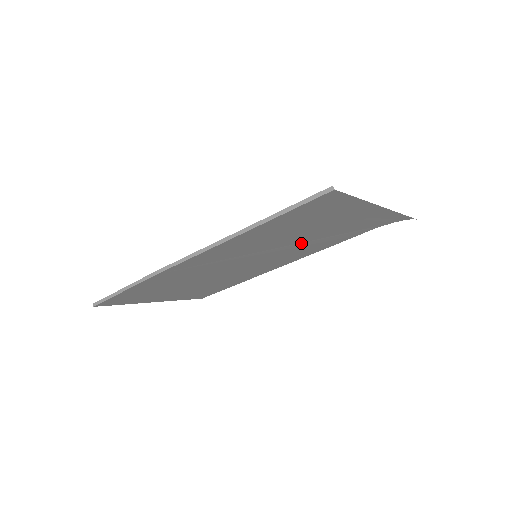
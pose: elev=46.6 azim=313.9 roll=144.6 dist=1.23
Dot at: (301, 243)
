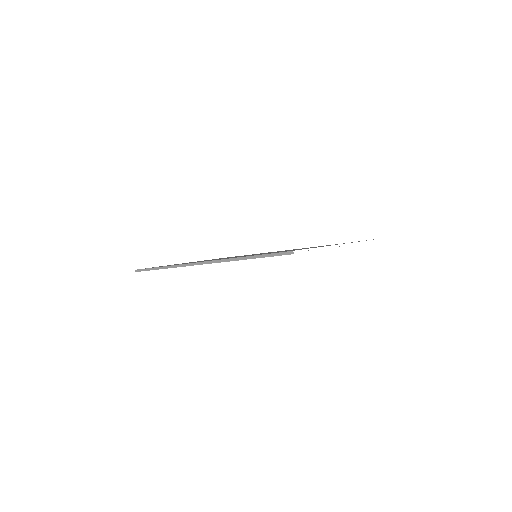
Dot at: occluded
